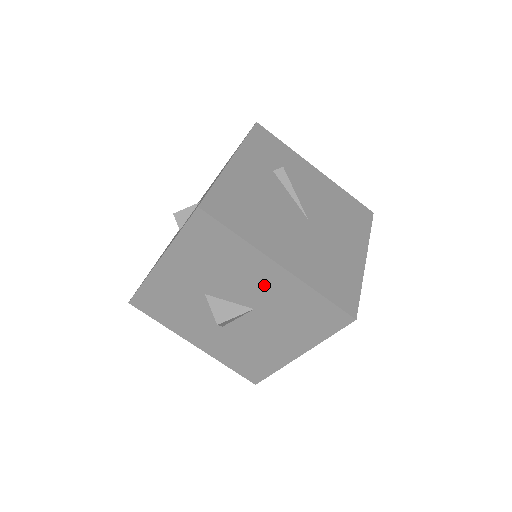
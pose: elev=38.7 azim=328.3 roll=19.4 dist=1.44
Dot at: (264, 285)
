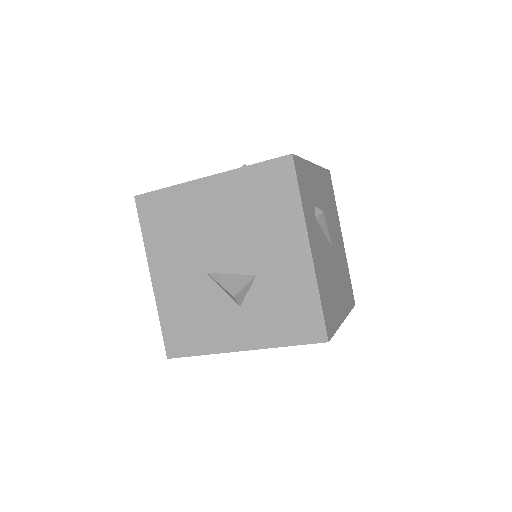
Dot at: occluded
